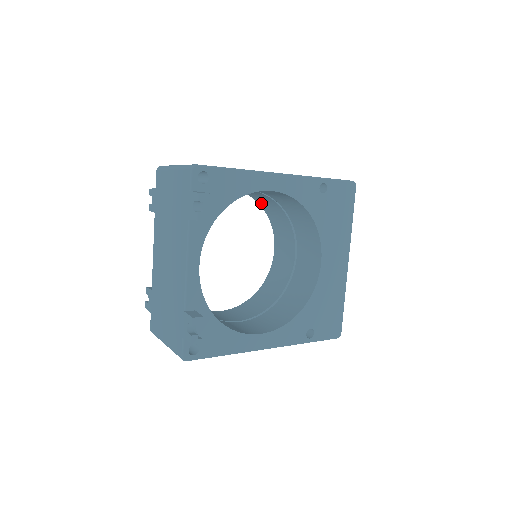
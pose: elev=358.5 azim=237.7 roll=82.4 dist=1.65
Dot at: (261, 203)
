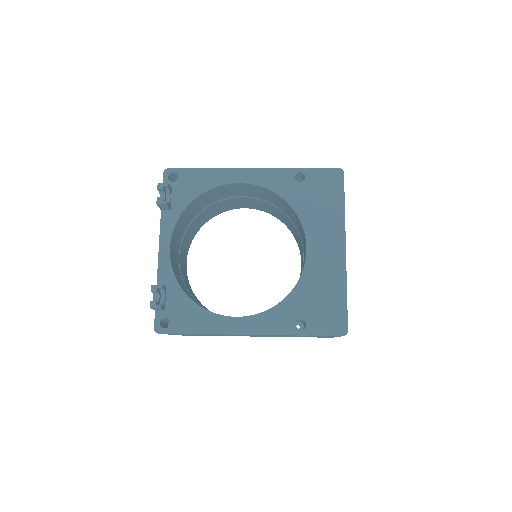
Dot at: (278, 217)
